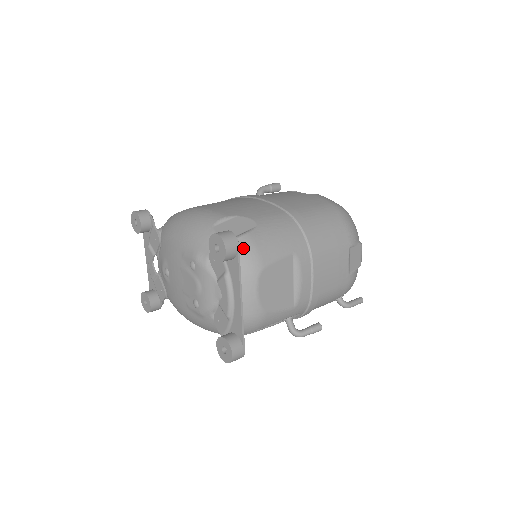
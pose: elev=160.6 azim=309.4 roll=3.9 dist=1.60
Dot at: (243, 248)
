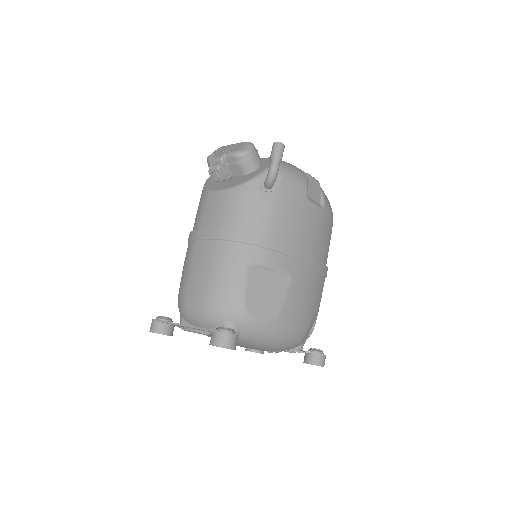
Dot at: occluded
